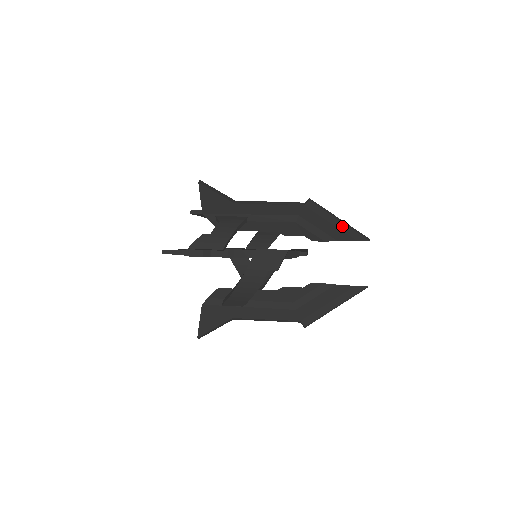
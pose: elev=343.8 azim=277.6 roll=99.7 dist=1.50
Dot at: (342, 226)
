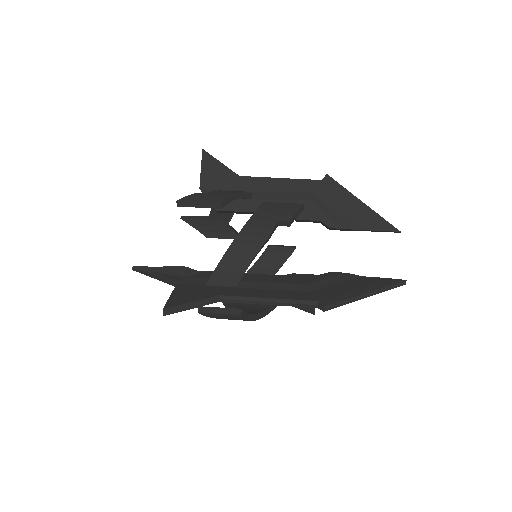
Dot at: (366, 209)
